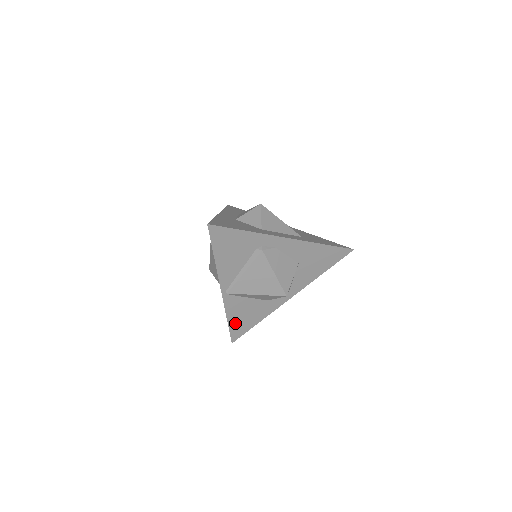
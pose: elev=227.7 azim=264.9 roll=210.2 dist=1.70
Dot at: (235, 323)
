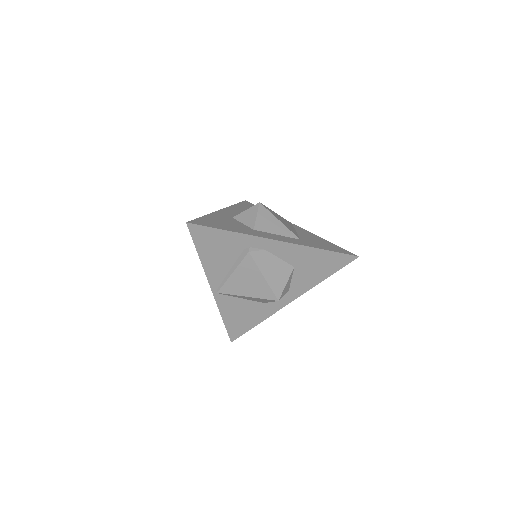
Dot at: (232, 323)
